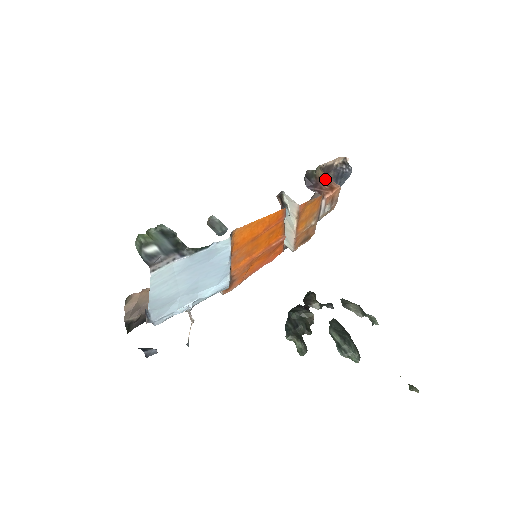
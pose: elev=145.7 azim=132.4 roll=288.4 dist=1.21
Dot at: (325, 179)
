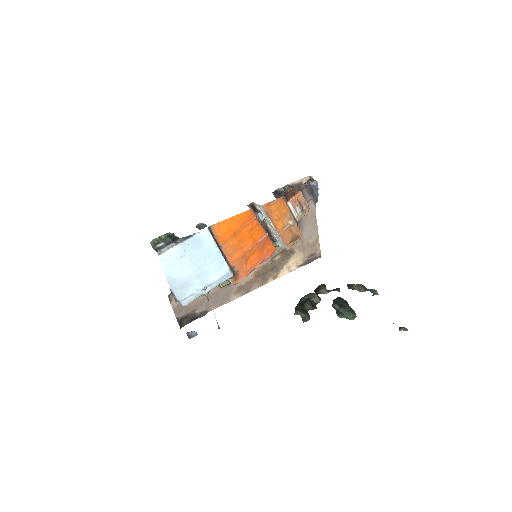
Dot at: (291, 191)
